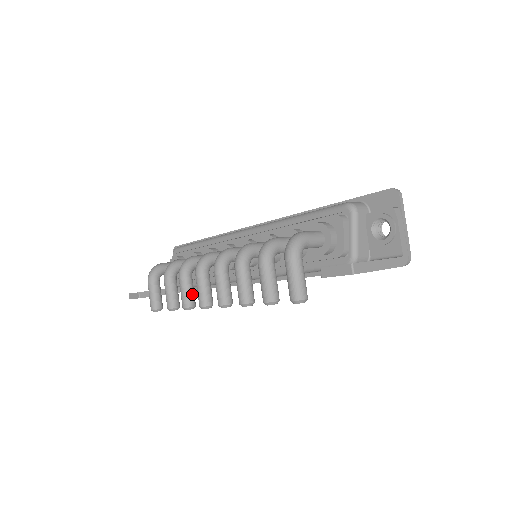
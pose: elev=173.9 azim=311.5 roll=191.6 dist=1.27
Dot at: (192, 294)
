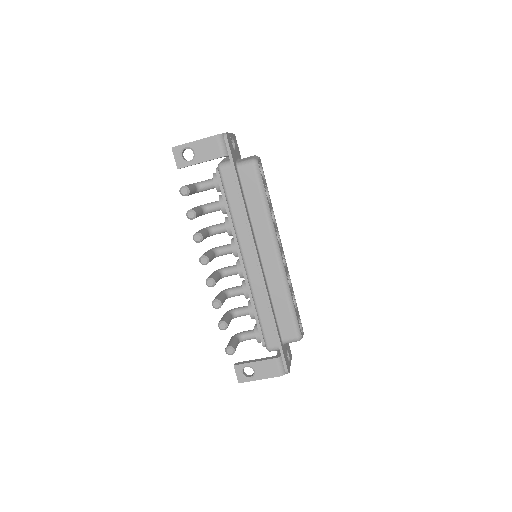
Dot at: (219, 297)
